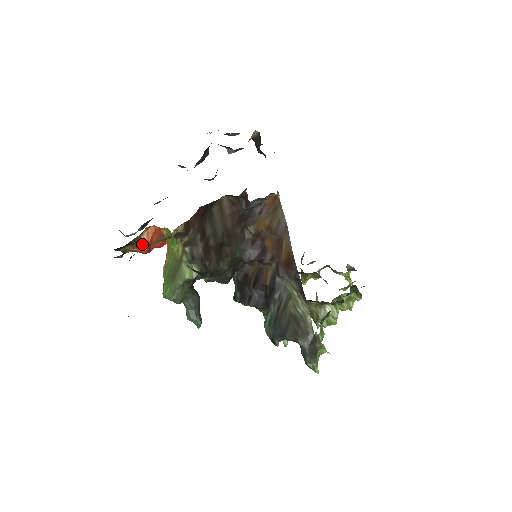
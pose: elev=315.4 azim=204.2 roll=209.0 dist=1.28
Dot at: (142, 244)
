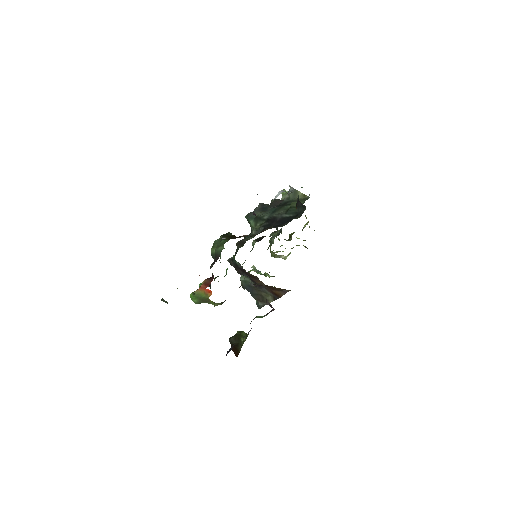
Dot at: occluded
